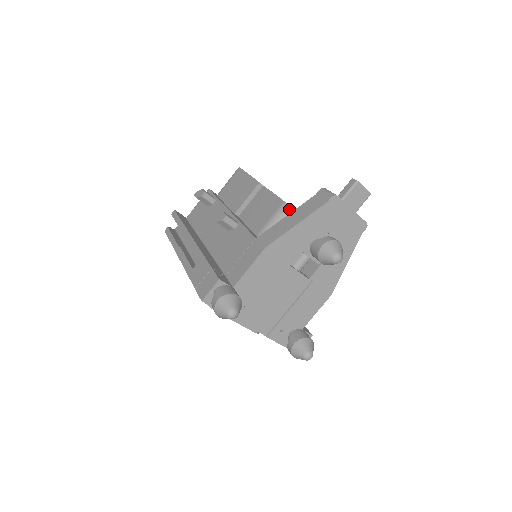
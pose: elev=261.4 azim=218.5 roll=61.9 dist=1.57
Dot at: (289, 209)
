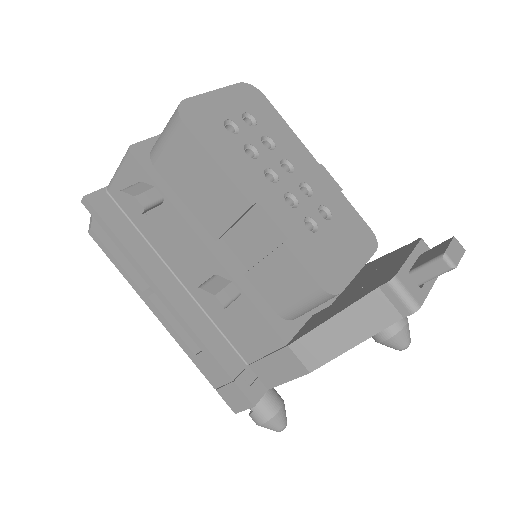
Dot at: (330, 297)
